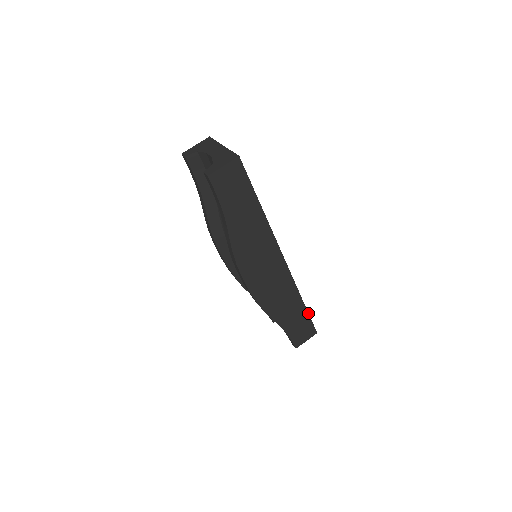
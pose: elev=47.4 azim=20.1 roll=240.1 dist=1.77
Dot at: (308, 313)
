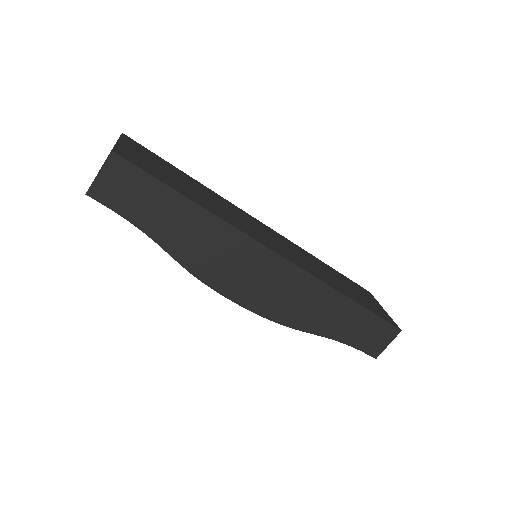
Dot at: (367, 309)
